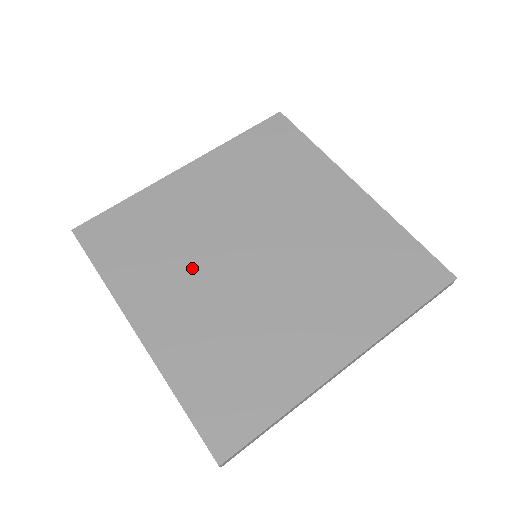
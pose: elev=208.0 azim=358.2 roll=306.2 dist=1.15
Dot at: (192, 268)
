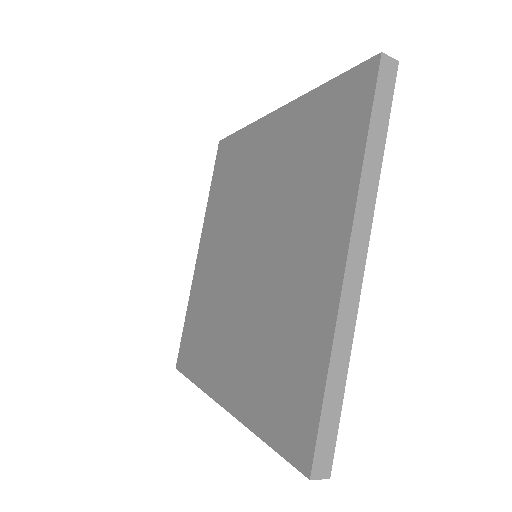
Dot at: (227, 316)
